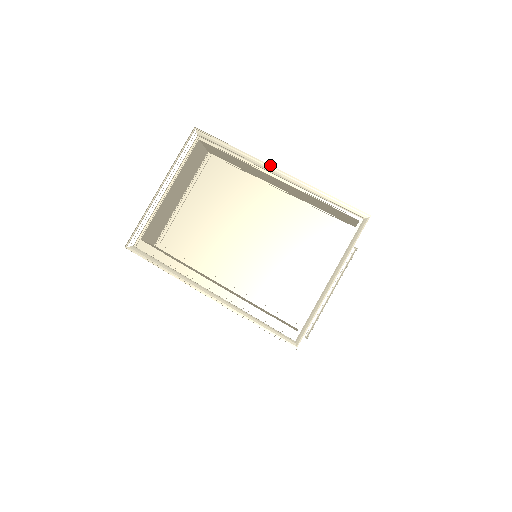
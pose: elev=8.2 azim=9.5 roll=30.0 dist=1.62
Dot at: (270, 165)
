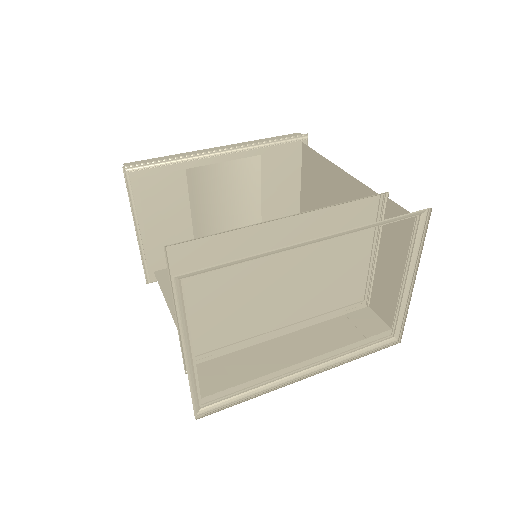
Dot at: (301, 242)
